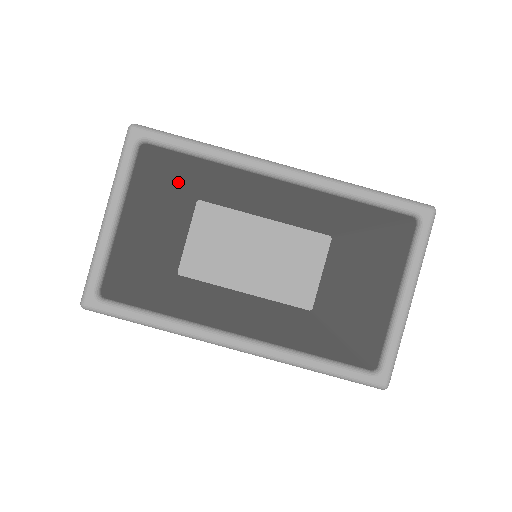
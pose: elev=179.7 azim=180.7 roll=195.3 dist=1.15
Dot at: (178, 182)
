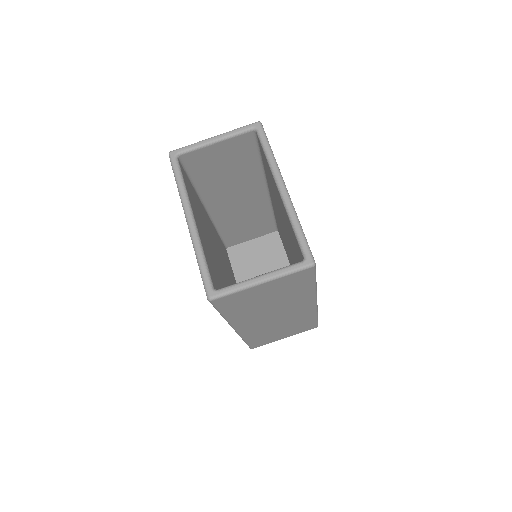
Dot at: (268, 190)
